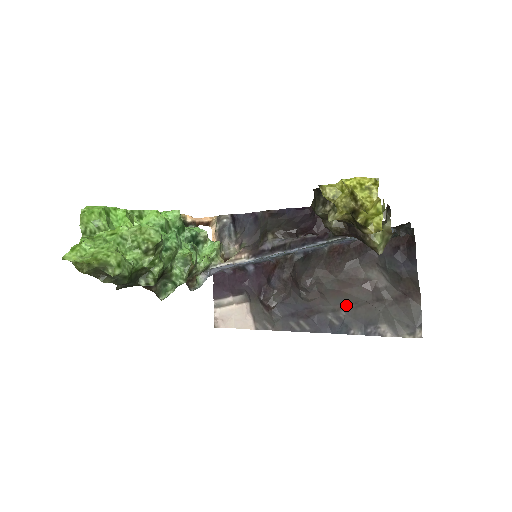
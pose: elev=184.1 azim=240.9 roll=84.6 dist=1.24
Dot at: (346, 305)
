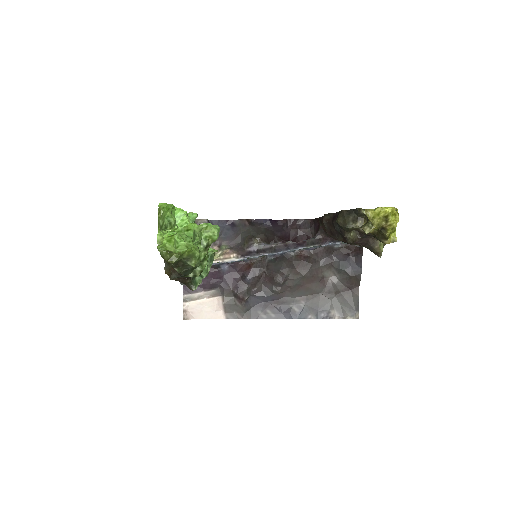
Dot at: (306, 297)
